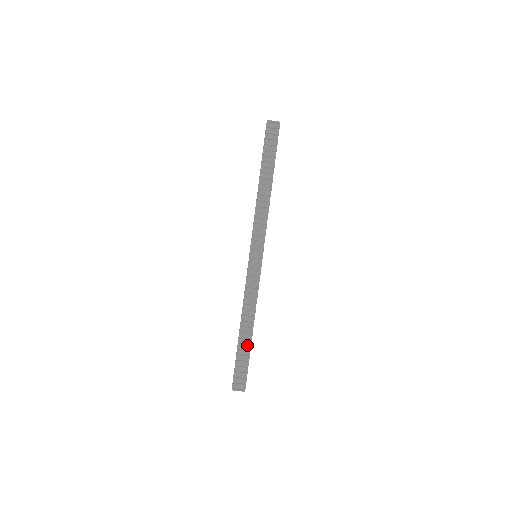
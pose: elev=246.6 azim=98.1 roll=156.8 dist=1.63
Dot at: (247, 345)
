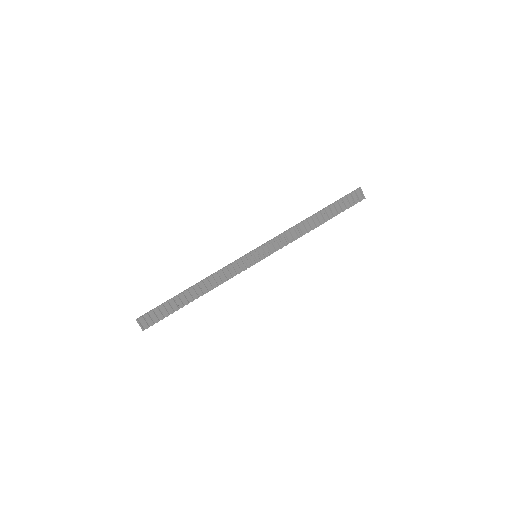
Dot at: (182, 303)
